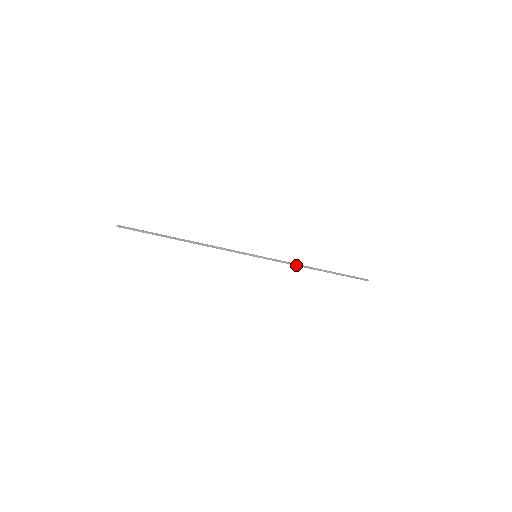
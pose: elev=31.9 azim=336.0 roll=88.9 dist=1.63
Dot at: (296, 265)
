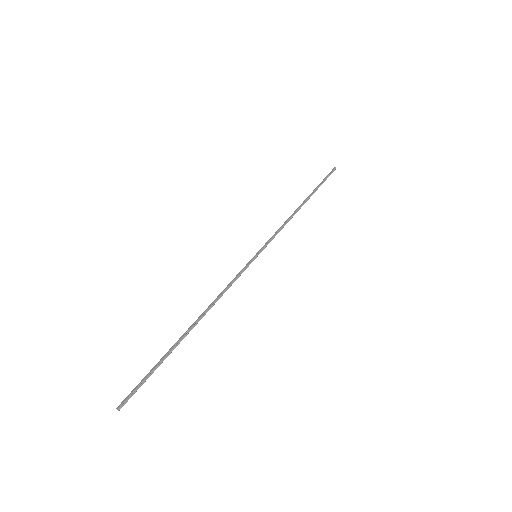
Dot at: (287, 222)
